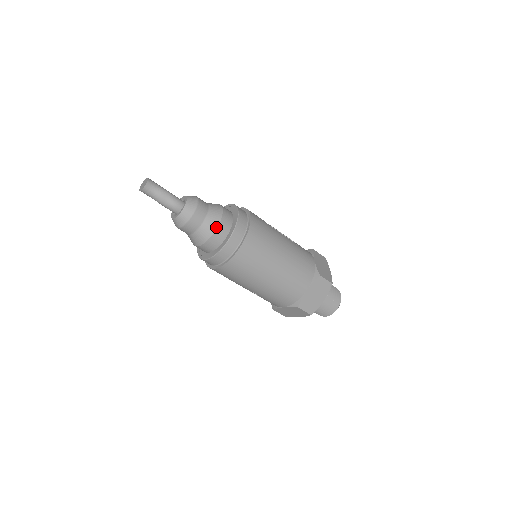
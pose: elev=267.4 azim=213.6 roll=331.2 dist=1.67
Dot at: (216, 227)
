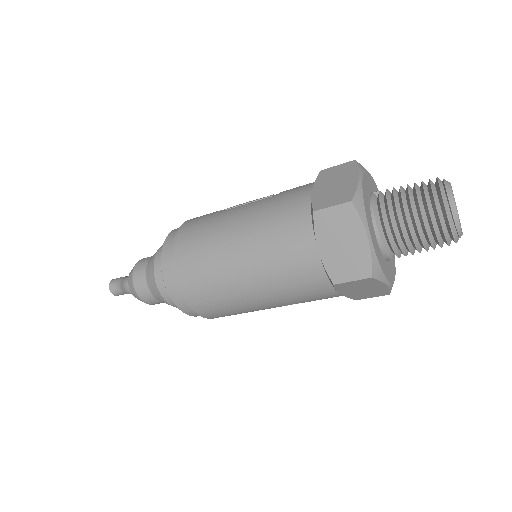
Dot at: (154, 279)
